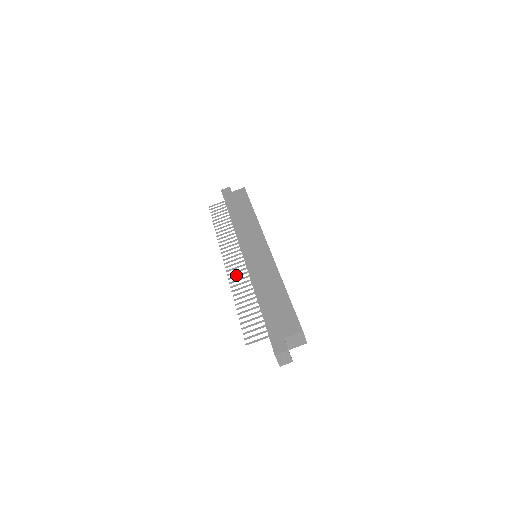
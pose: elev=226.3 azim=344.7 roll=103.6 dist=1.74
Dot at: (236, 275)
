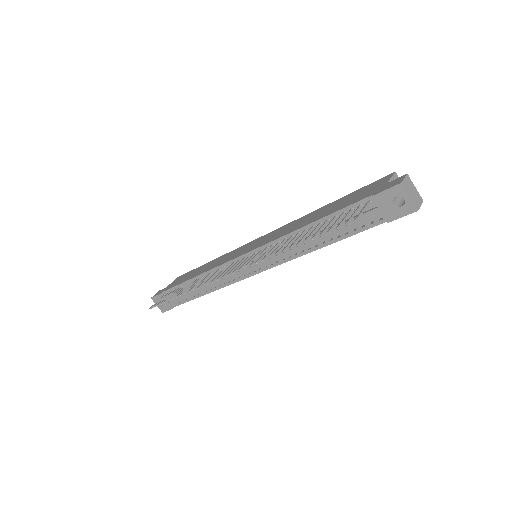
Dot at: occluded
